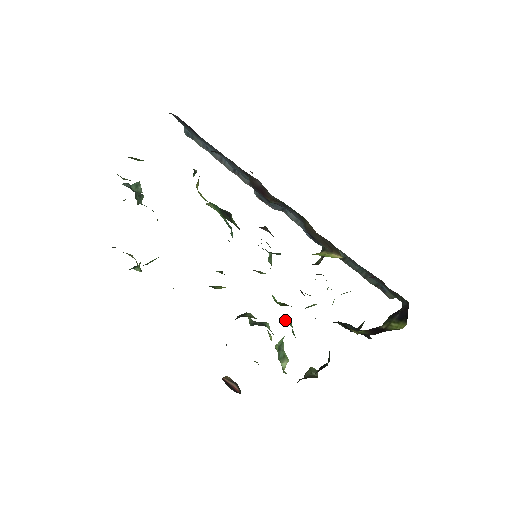
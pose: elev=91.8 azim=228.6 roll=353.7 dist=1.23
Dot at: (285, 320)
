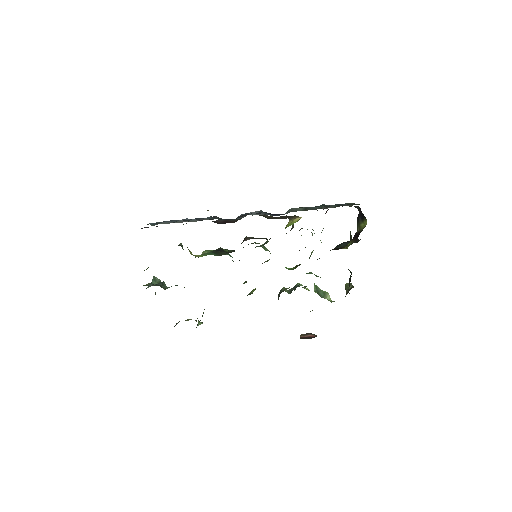
Dot at: occluded
